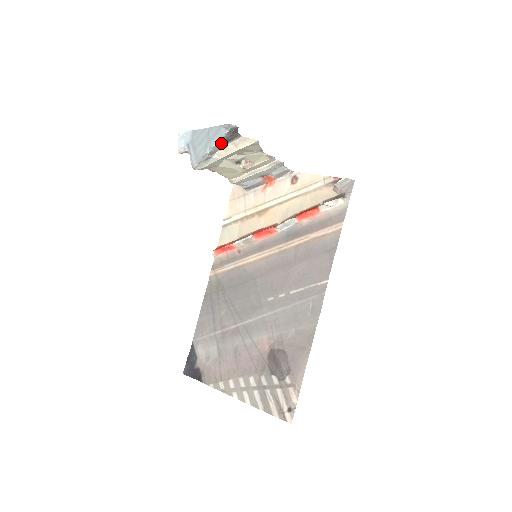
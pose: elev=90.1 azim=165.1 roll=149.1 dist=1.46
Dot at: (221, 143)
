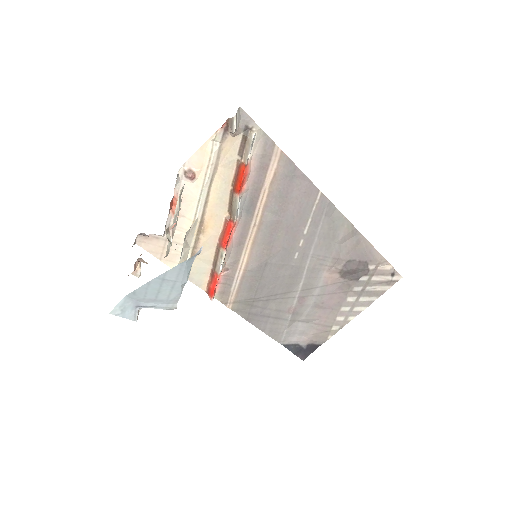
Dot at: occluded
